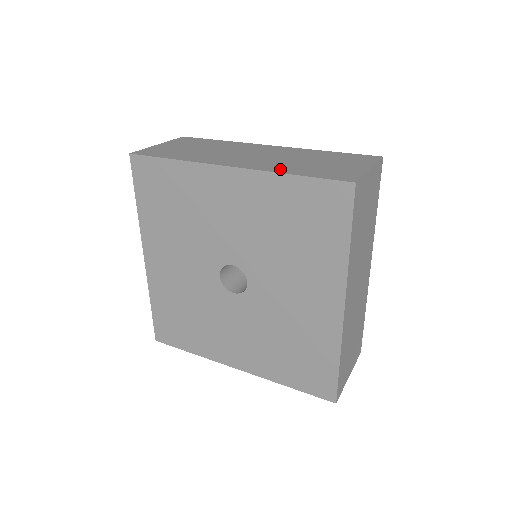
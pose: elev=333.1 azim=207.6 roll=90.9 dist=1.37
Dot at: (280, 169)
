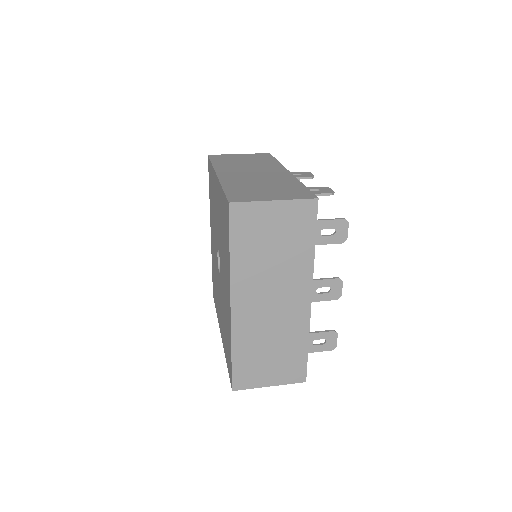
Dot at: (229, 183)
